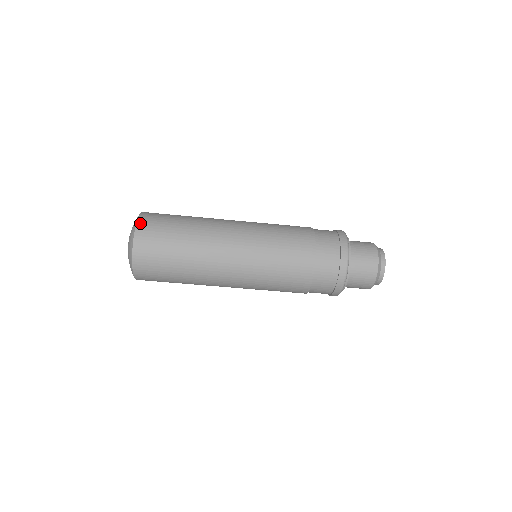
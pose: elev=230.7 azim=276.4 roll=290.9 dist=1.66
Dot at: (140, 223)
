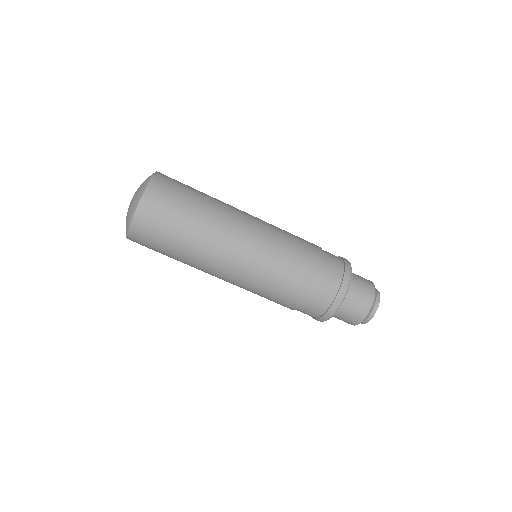
Dot at: (159, 174)
